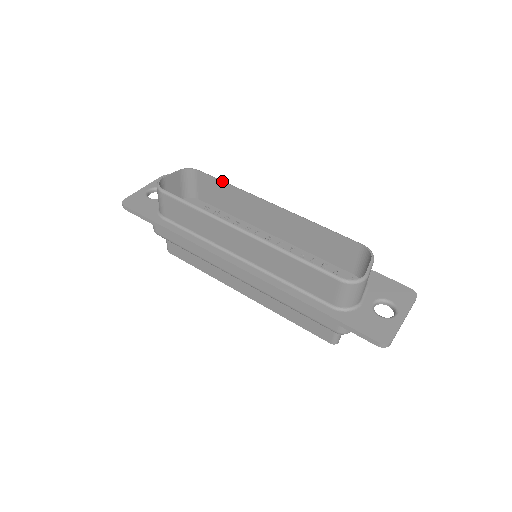
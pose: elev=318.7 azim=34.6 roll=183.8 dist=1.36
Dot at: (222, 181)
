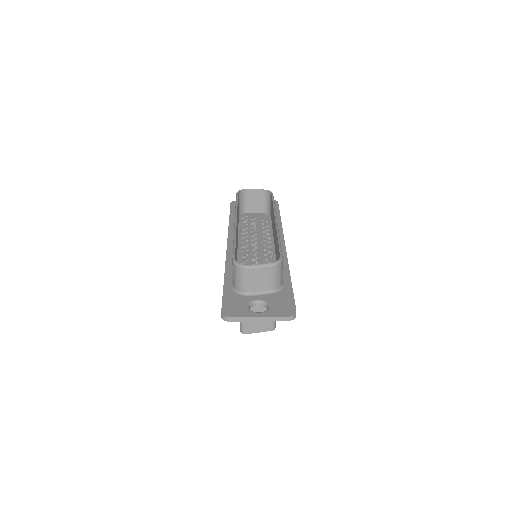
Dot at: (273, 201)
